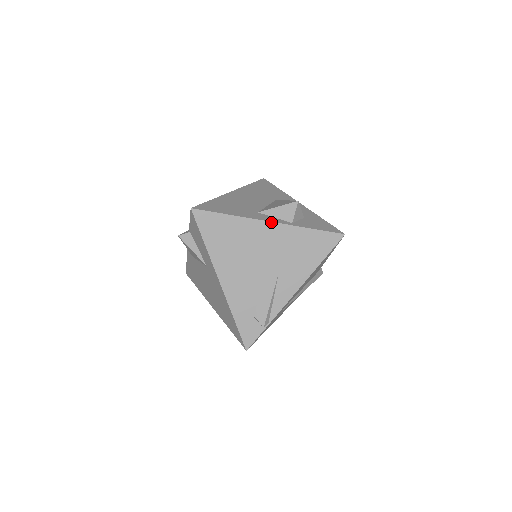
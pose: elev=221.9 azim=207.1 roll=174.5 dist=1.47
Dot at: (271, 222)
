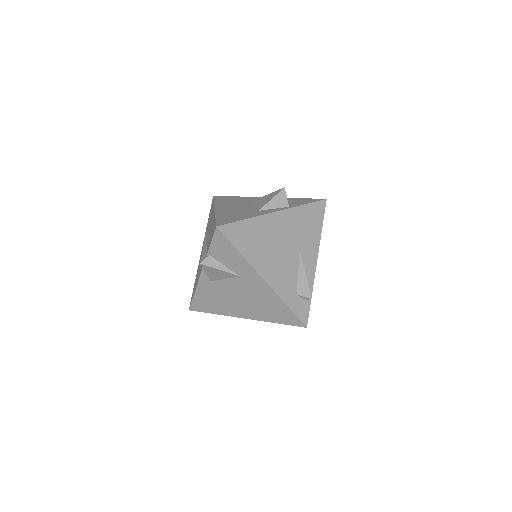
Dot at: (277, 212)
